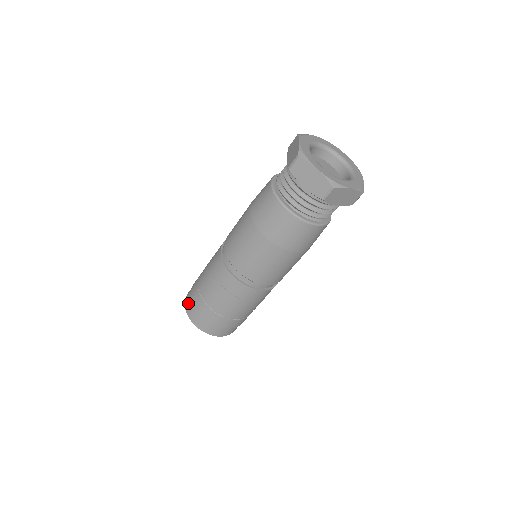
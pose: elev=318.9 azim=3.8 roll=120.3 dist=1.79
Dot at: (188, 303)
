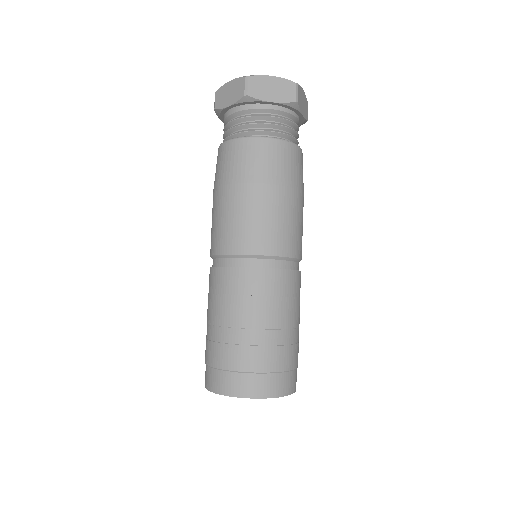
Dot at: (205, 373)
